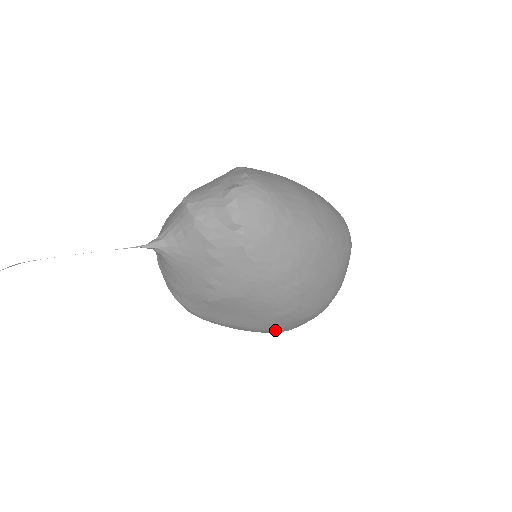
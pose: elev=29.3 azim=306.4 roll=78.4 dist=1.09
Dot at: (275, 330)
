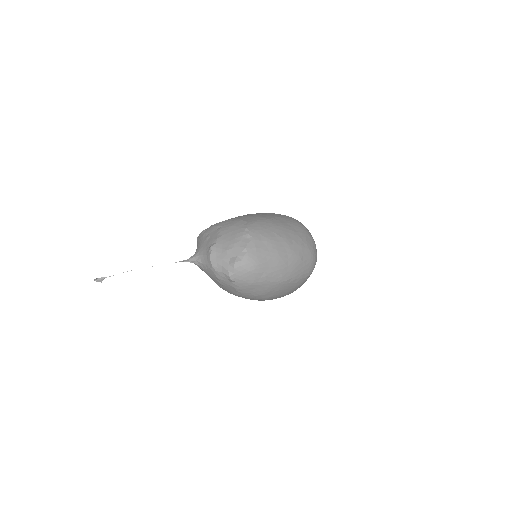
Dot at: occluded
